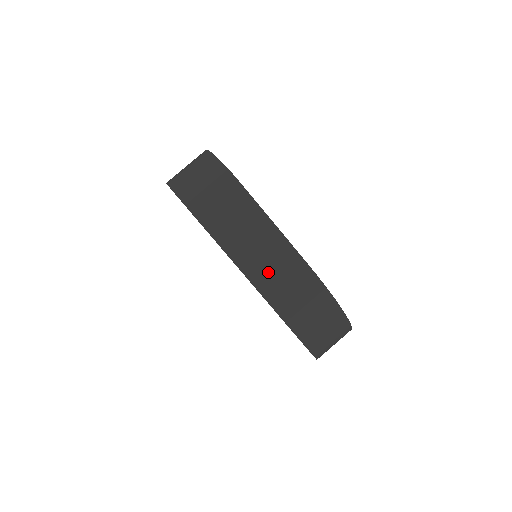
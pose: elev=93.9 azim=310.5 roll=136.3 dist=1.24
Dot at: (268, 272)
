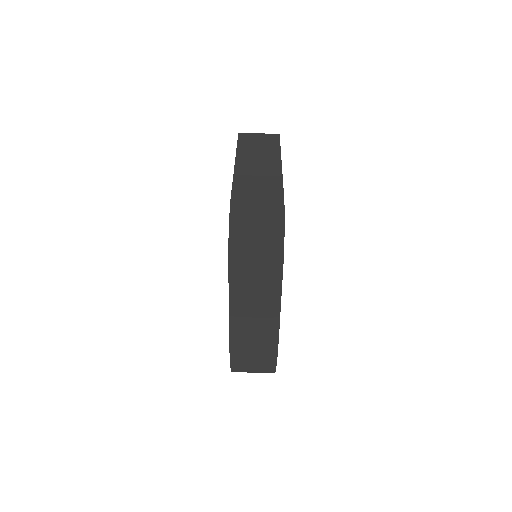
Dot at: (247, 329)
